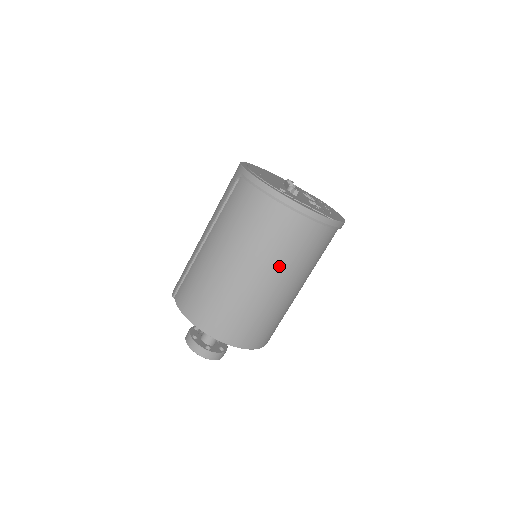
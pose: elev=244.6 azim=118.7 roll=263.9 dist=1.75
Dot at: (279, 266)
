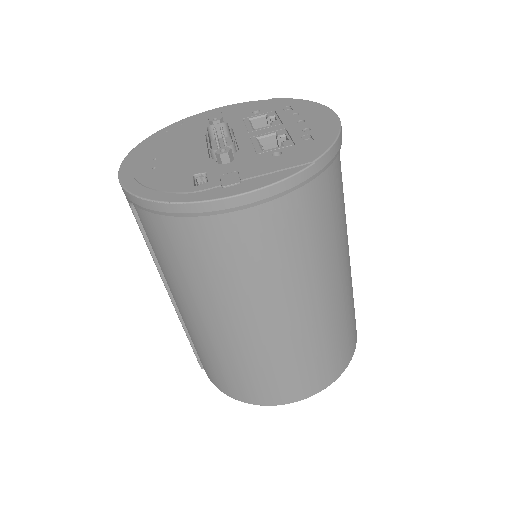
Dot at: (287, 287)
